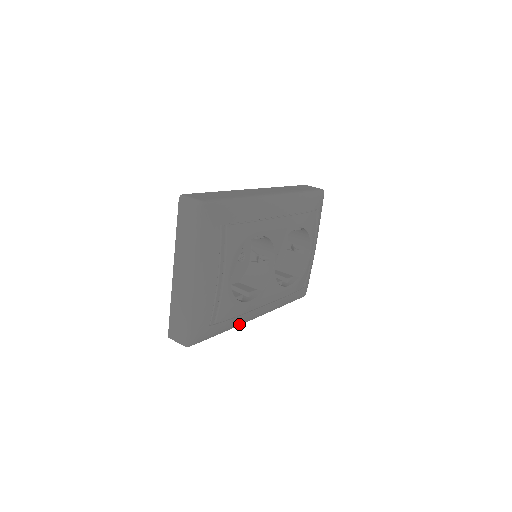
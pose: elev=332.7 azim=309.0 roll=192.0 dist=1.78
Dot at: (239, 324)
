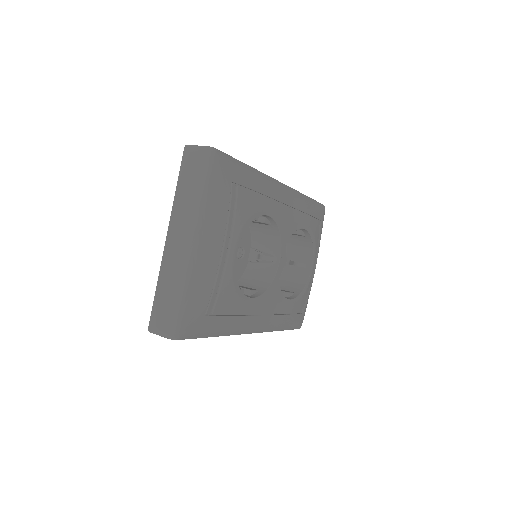
Dot at: (235, 331)
